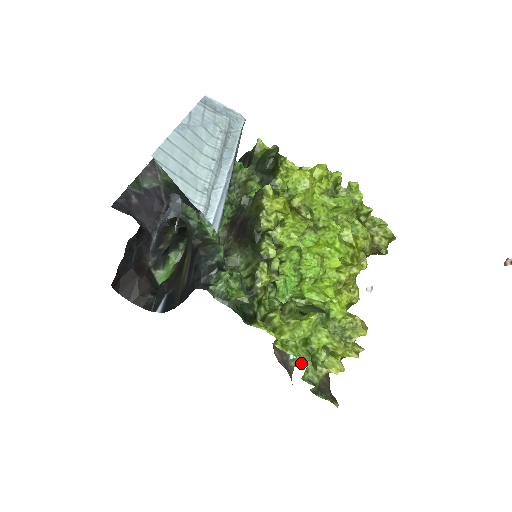
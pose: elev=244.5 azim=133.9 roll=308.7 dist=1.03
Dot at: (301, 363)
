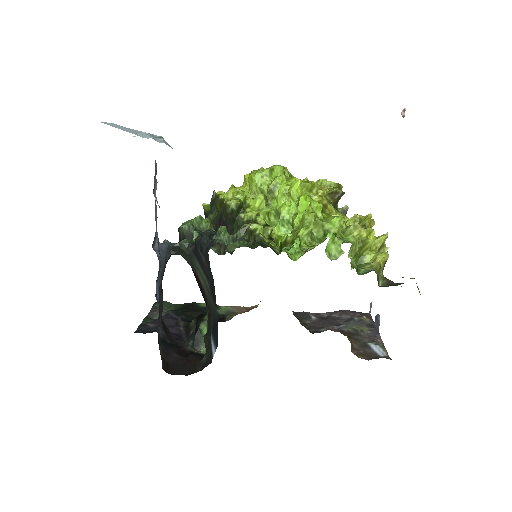
Dot at: (337, 249)
